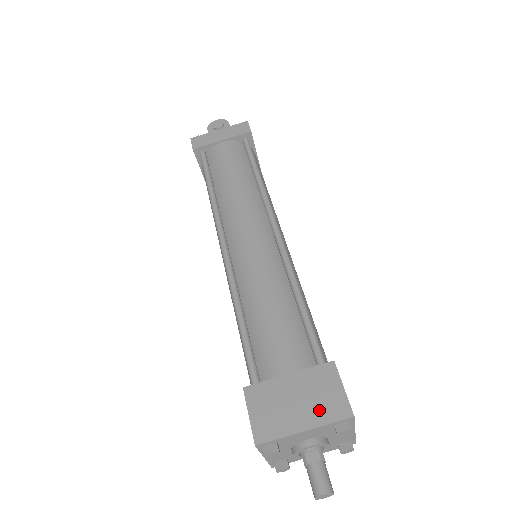
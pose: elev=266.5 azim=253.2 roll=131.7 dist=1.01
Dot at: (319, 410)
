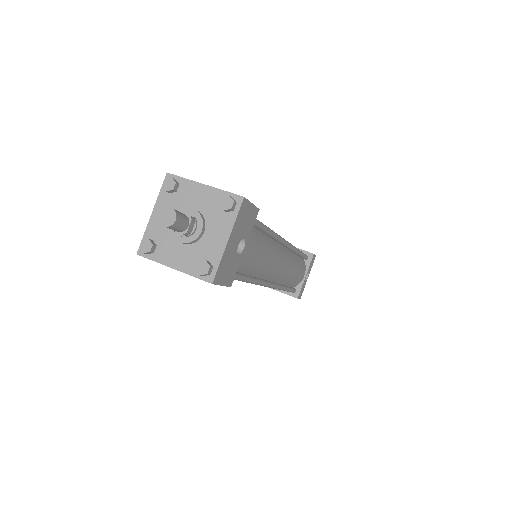
Dot at: occluded
